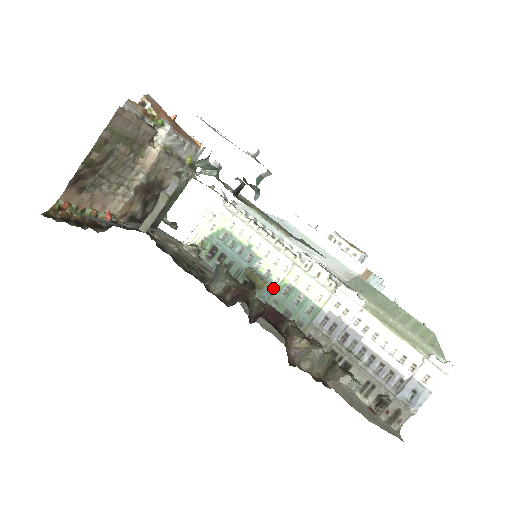
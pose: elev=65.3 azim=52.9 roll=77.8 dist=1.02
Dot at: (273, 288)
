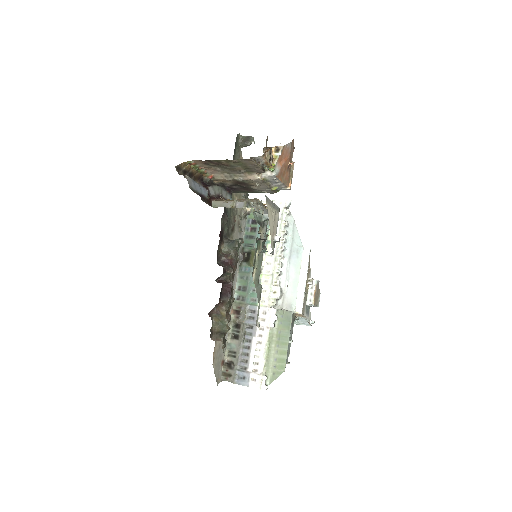
Dot at: occluded
